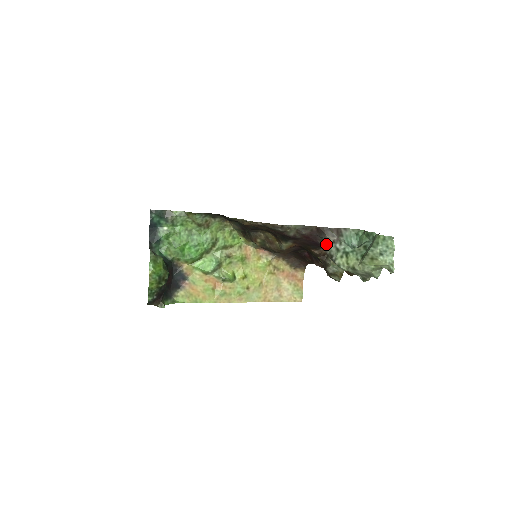
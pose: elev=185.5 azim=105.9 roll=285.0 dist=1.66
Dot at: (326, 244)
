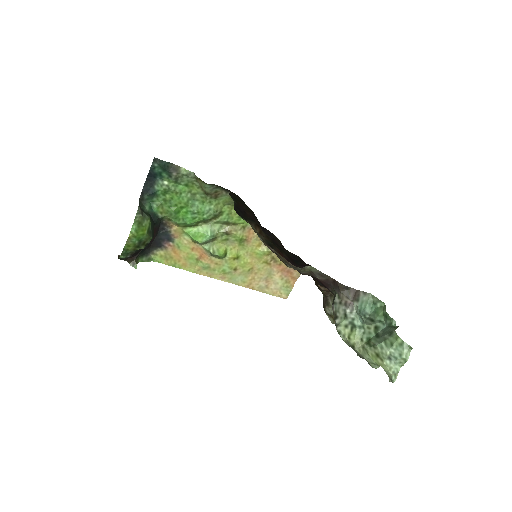
Dot at: (336, 300)
